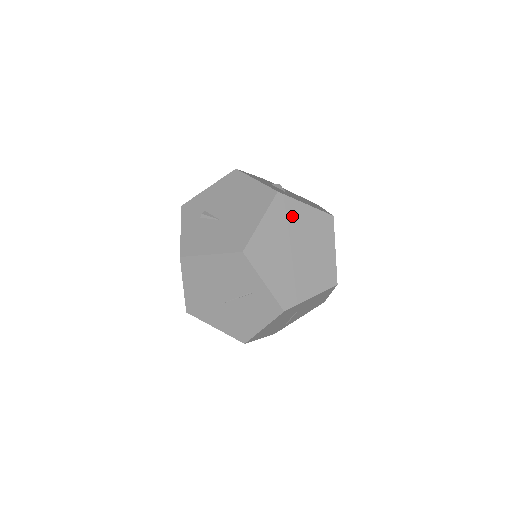
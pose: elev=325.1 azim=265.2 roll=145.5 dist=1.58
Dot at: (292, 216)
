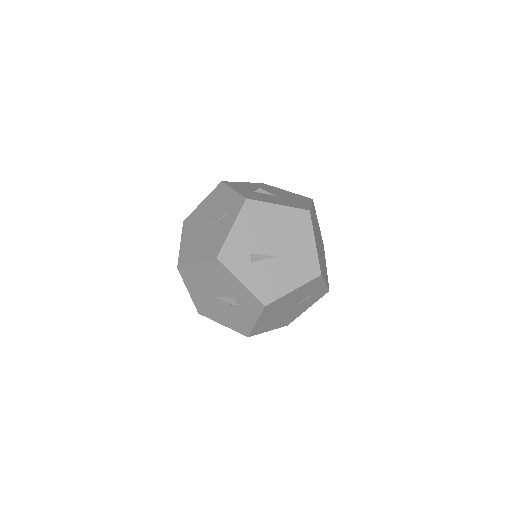
Dot at: occluded
